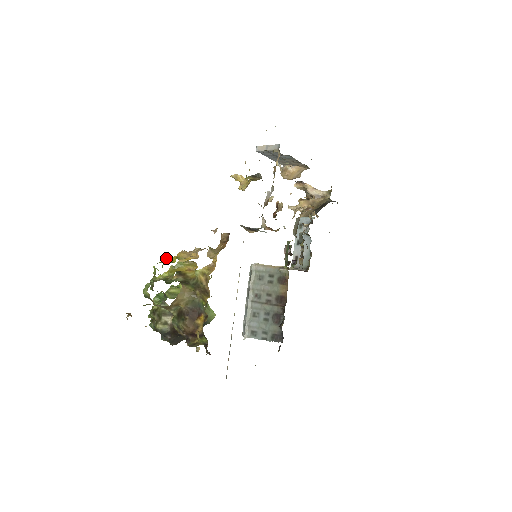
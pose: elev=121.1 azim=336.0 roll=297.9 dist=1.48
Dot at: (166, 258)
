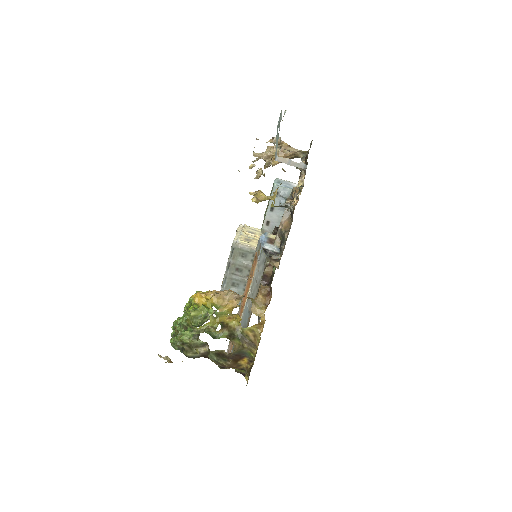
Dot at: (197, 299)
